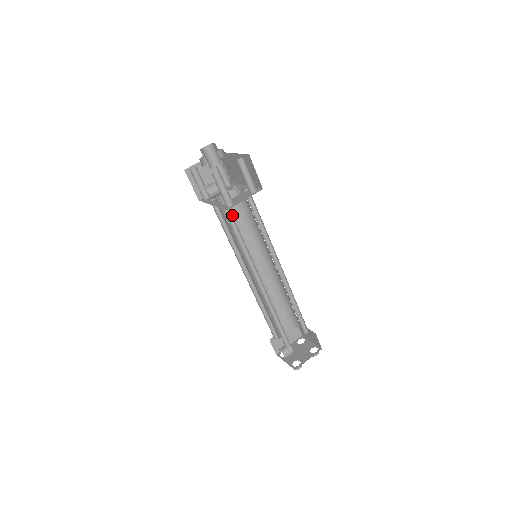
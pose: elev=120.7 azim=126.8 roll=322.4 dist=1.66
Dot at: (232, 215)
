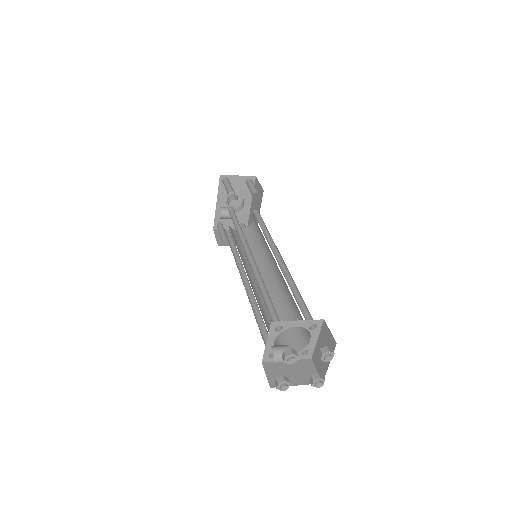
Dot at: occluded
